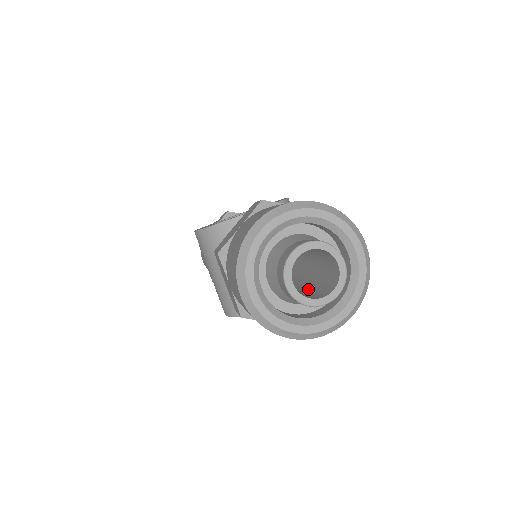
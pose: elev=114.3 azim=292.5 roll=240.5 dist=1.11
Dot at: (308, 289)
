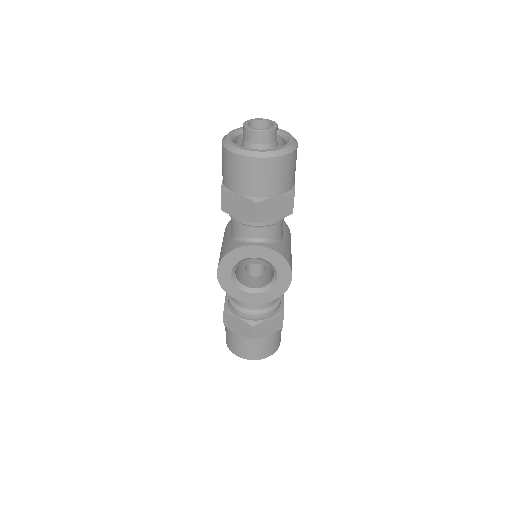
Dot at: occluded
